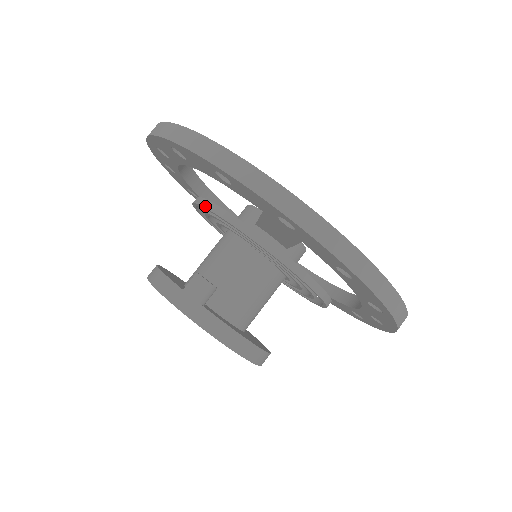
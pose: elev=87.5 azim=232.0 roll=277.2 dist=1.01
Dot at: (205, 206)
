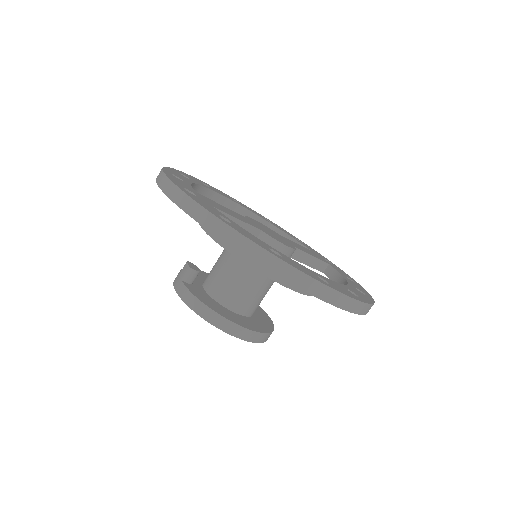
Dot at: occluded
